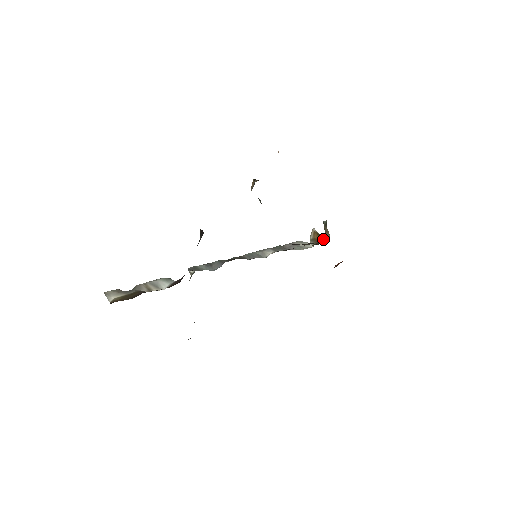
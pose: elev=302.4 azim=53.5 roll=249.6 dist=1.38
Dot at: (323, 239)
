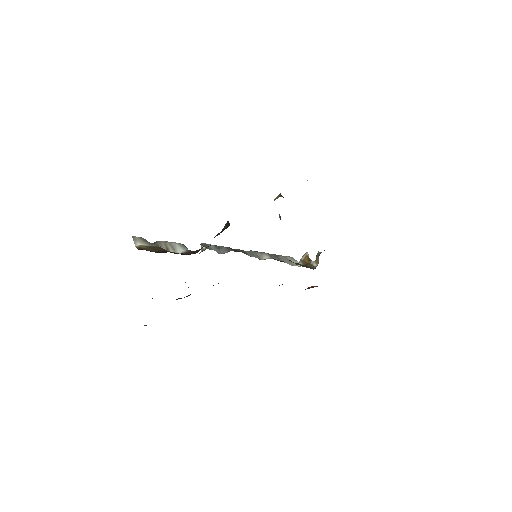
Dot at: (311, 265)
